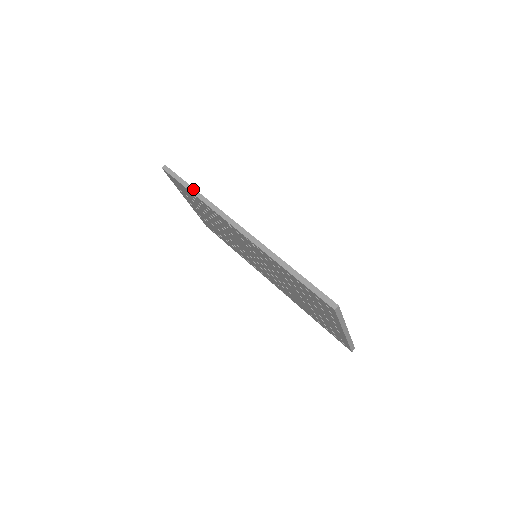
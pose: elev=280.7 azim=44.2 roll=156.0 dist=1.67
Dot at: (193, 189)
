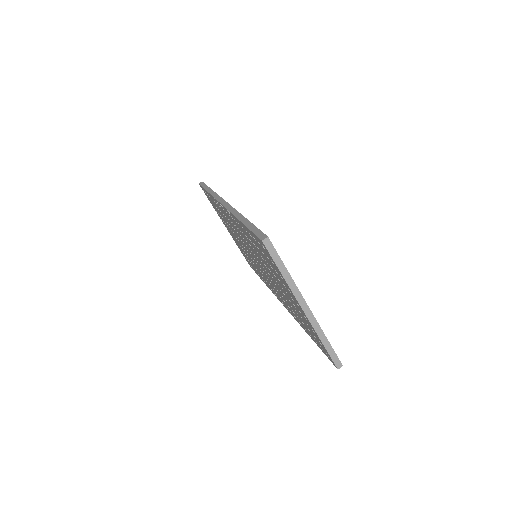
Dot at: (210, 189)
